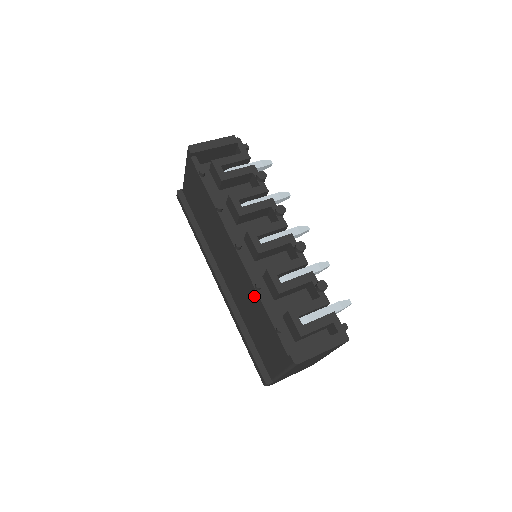
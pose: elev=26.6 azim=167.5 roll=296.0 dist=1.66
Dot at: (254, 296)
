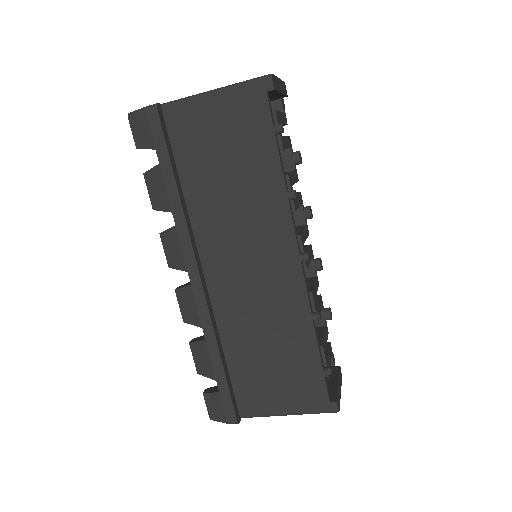
Dot at: (300, 325)
